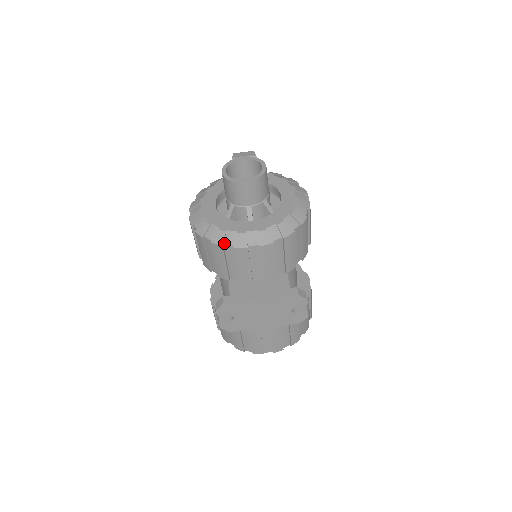
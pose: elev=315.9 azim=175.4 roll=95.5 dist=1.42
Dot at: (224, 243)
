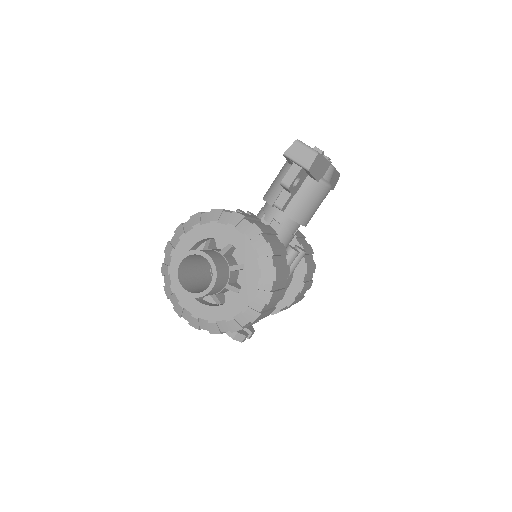
Dot at: (169, 298)
